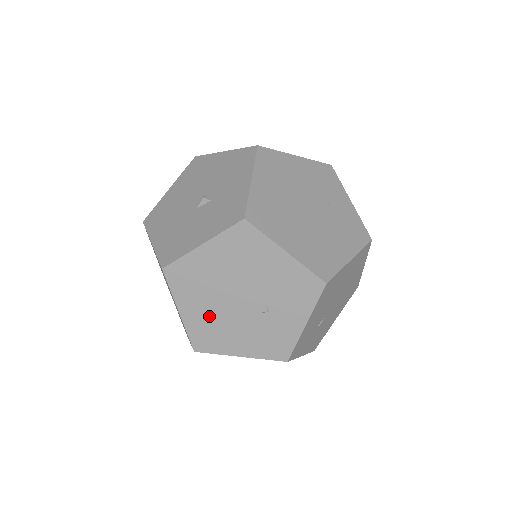
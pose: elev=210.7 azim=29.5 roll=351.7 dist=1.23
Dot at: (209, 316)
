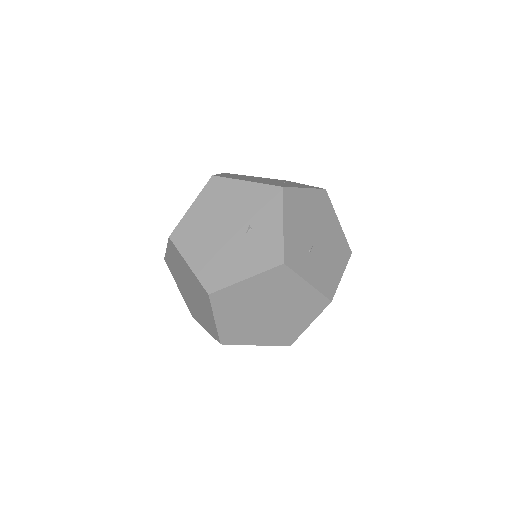
Dot at: (211, 256)
